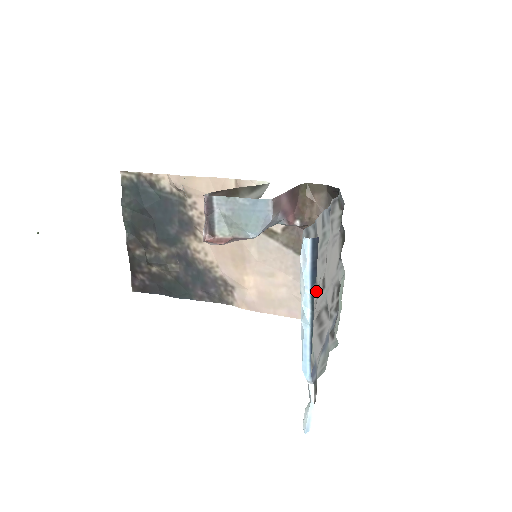
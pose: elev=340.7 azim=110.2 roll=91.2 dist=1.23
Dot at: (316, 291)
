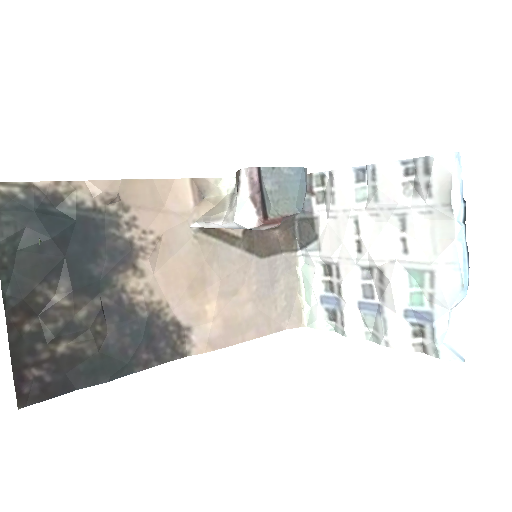
Dot at: (406, 231)
